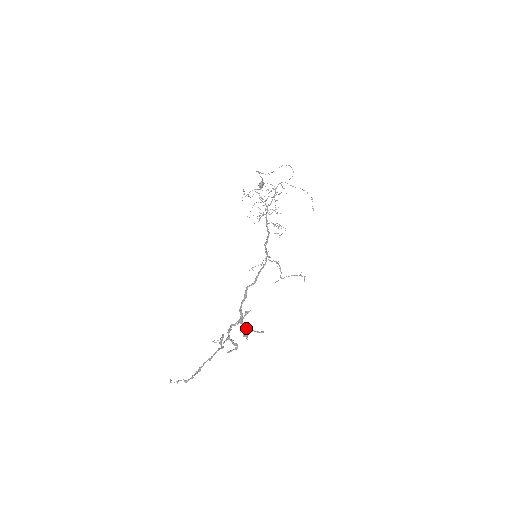
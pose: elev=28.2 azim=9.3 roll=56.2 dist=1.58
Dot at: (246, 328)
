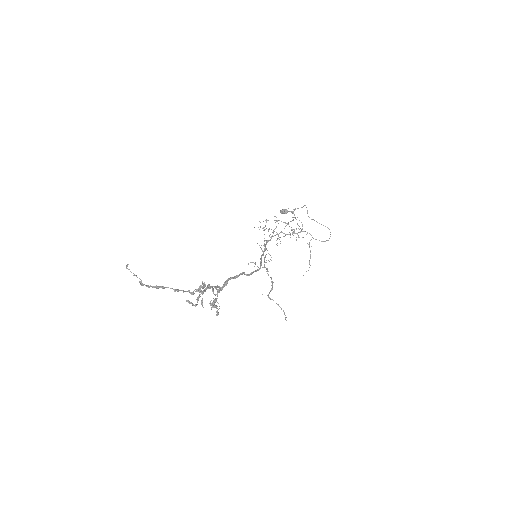
Dot at: (216, 300)
